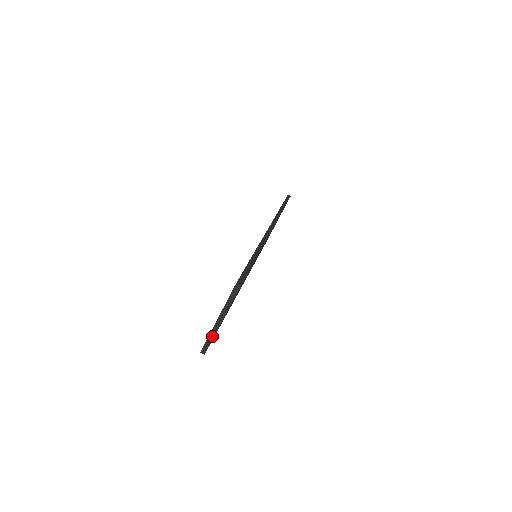
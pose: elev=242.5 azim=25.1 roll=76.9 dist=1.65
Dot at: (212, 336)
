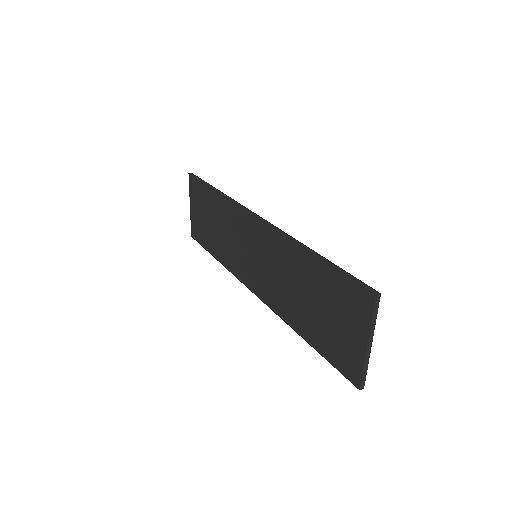
Dot at: (366, 365)
